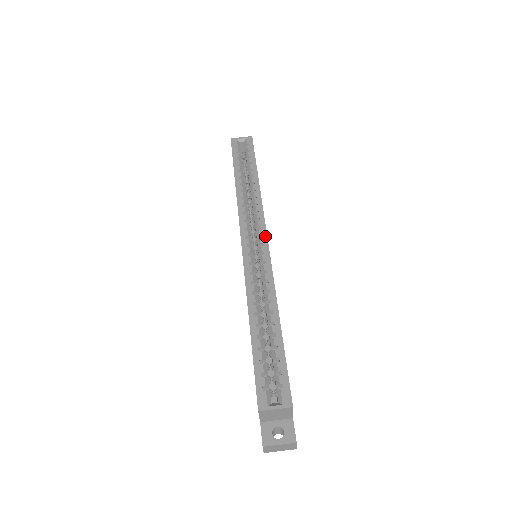
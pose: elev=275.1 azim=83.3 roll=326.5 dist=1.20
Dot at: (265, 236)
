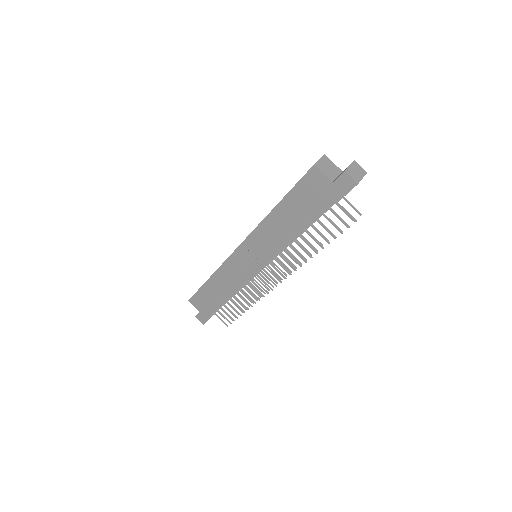
Dot at: occluded
